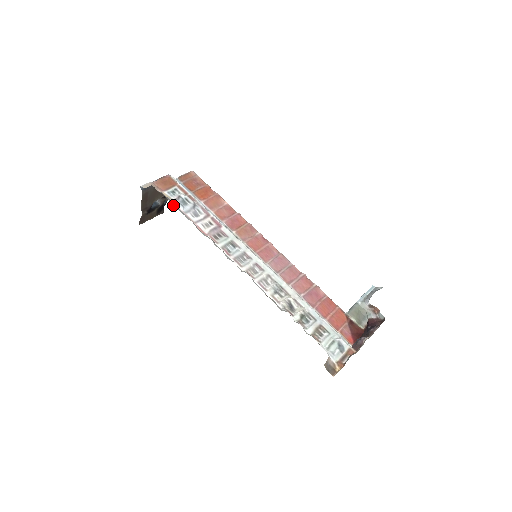
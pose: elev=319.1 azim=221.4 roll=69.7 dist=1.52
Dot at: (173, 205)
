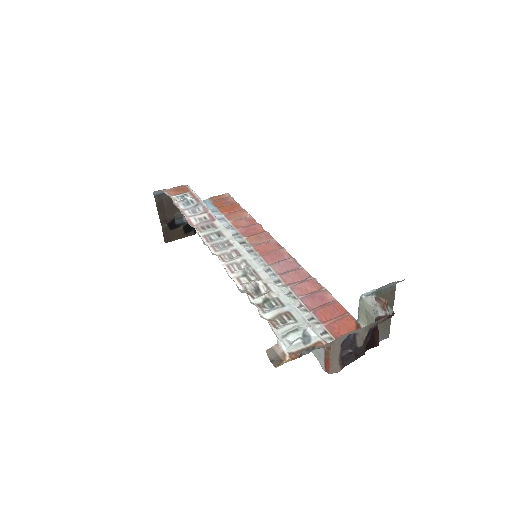
Dot at: (174, 204)
